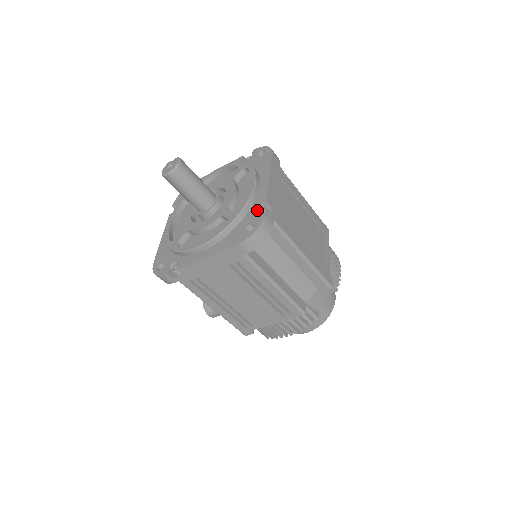
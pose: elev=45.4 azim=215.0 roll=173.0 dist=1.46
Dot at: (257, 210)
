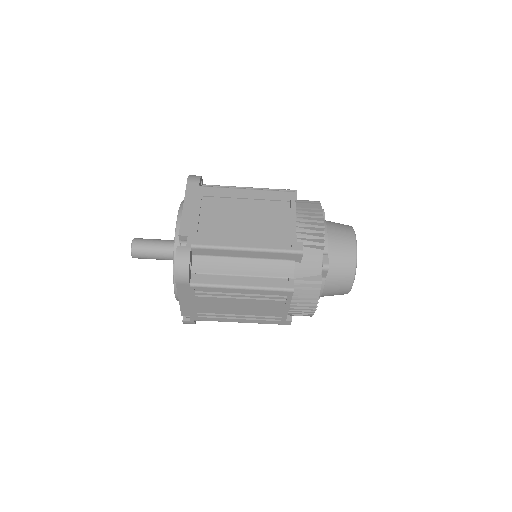
Dot at: occluded
